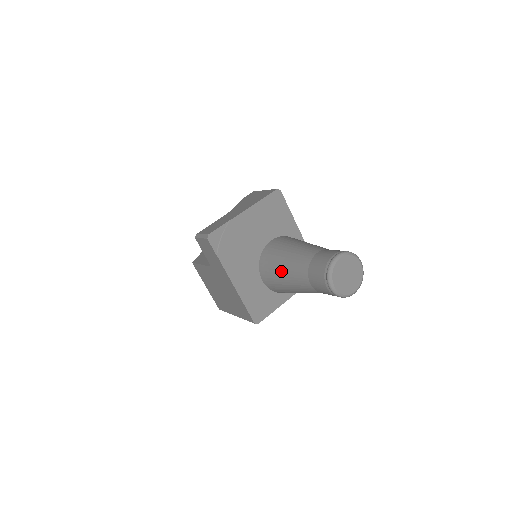
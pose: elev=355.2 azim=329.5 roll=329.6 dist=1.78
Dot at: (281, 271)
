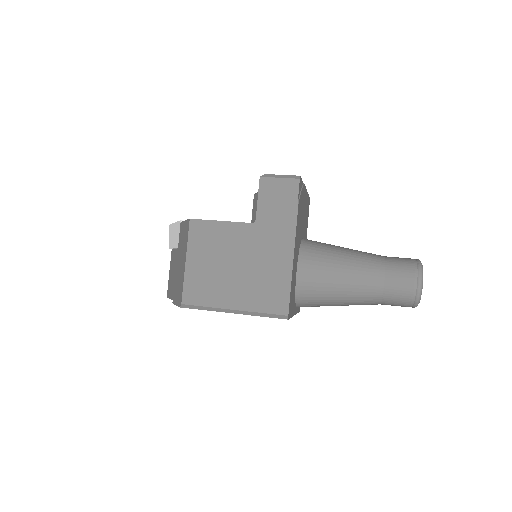
Dot at: (340, 262)
